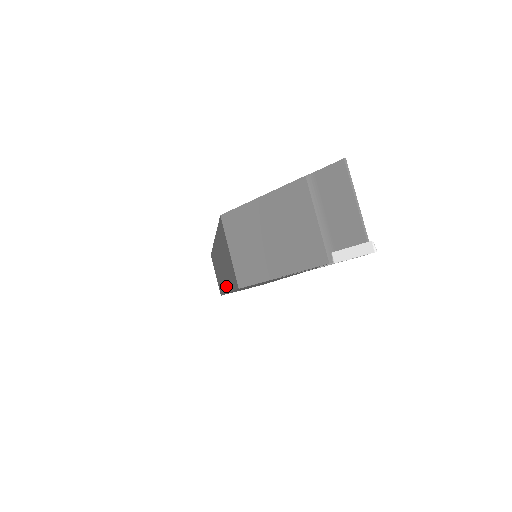
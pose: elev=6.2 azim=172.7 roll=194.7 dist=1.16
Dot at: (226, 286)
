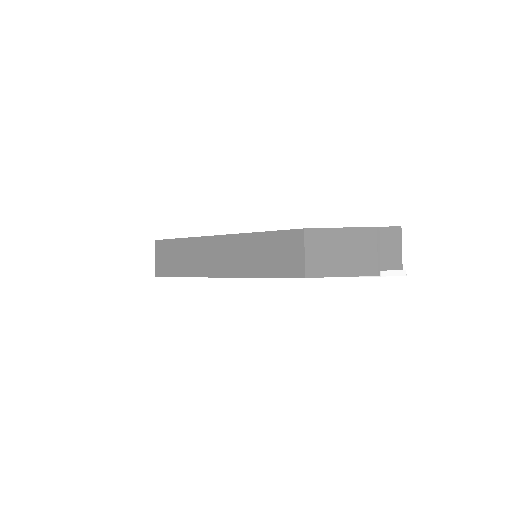
Dot at: (226, 272)
